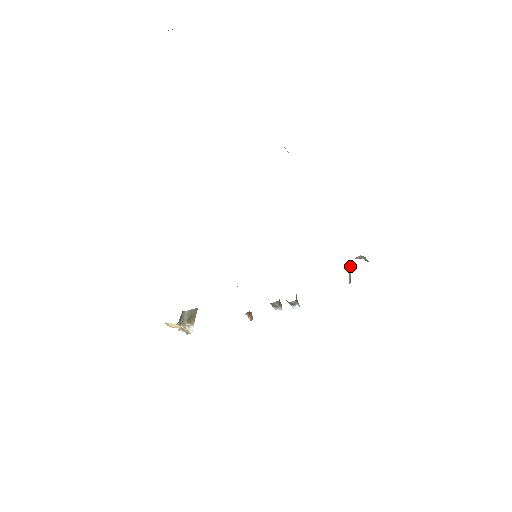
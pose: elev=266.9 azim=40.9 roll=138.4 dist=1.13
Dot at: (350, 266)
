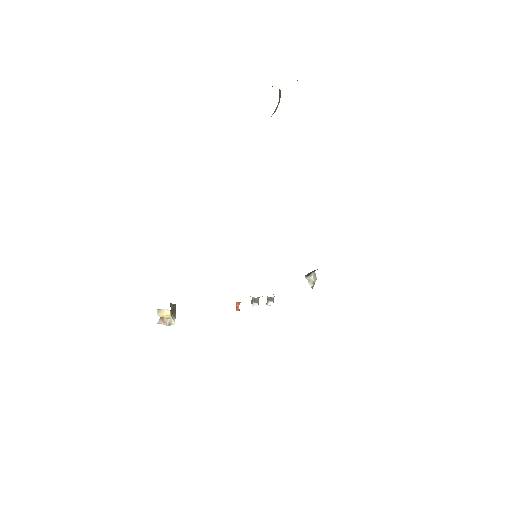
Dot at: (312, 275)
